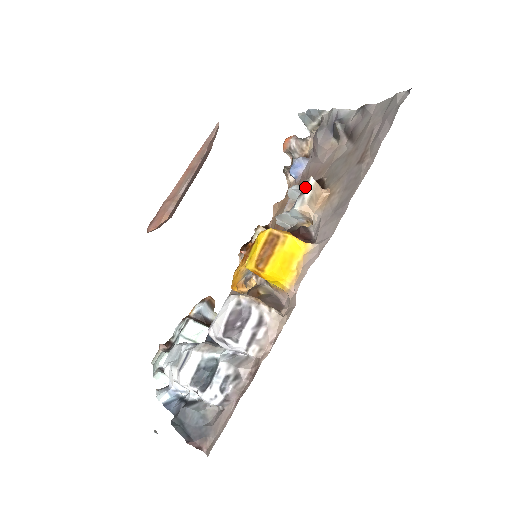
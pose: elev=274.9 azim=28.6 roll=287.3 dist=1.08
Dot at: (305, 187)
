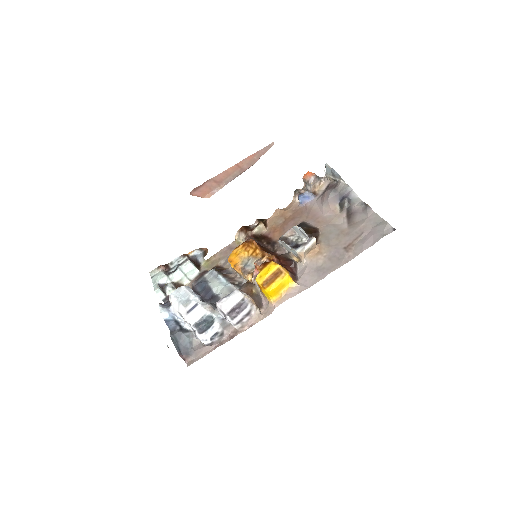
Dot at: (308, 241)
